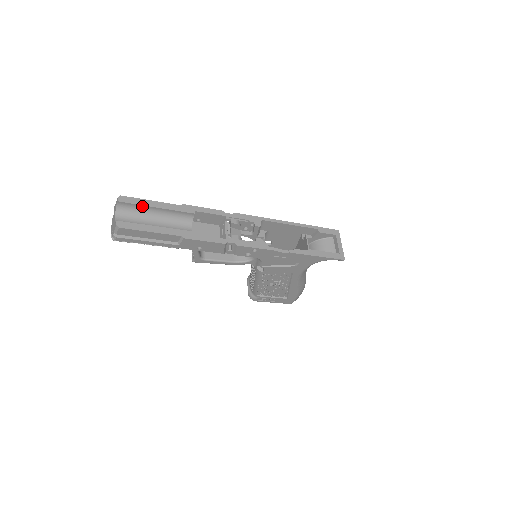
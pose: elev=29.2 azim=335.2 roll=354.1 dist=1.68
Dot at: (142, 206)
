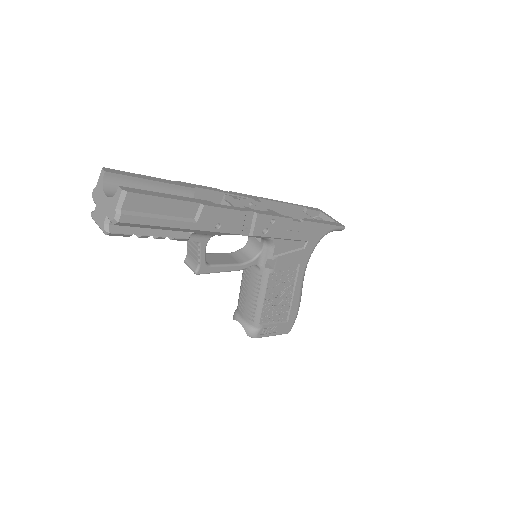
Dot at: (135, 180)
